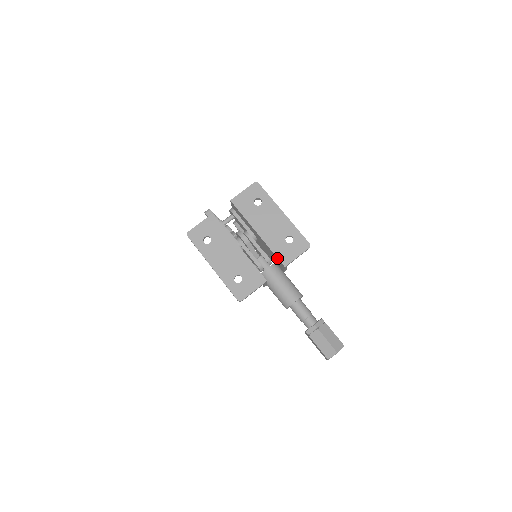
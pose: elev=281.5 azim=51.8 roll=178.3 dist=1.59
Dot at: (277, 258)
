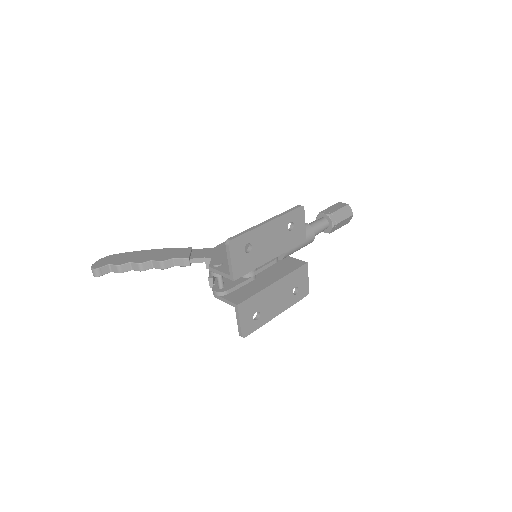
Dot at: (296, 245)
